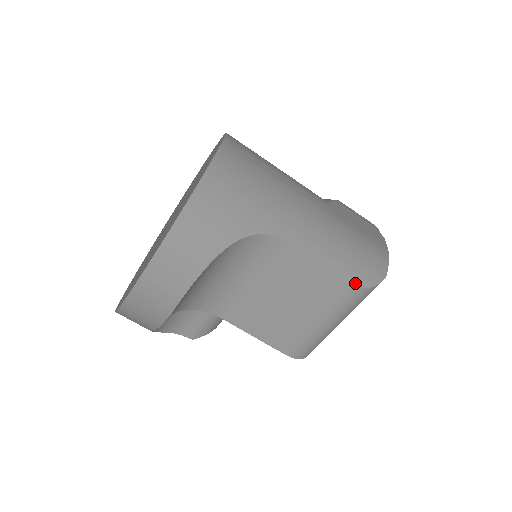
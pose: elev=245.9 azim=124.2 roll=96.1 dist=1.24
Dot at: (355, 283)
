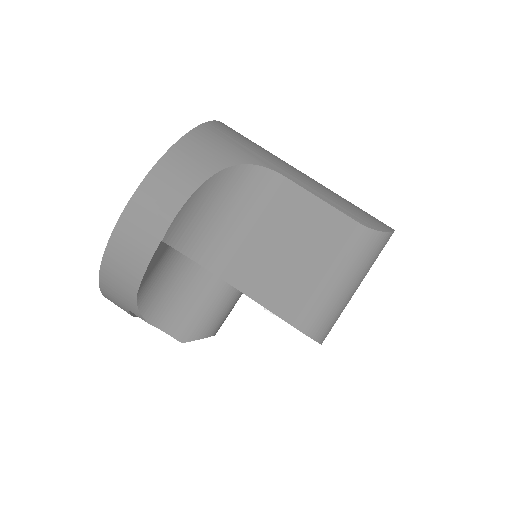
Dot at: (361, 223)
